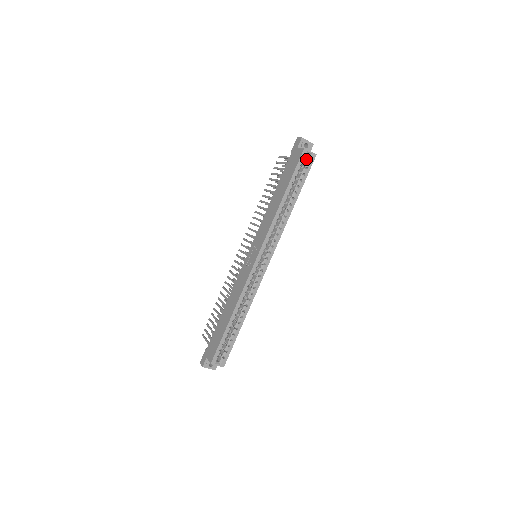
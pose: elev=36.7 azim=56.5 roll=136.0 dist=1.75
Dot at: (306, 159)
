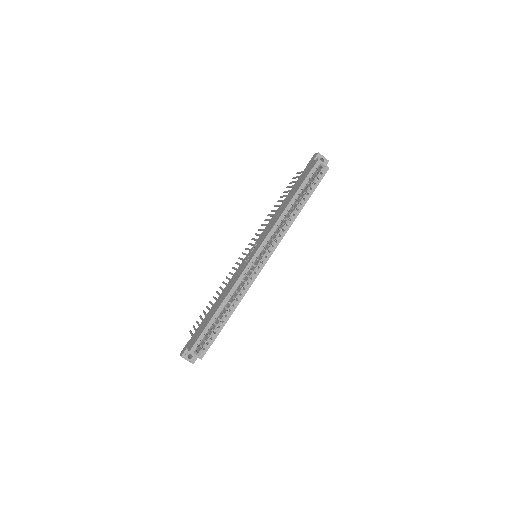
Dot at: (319, 171)
